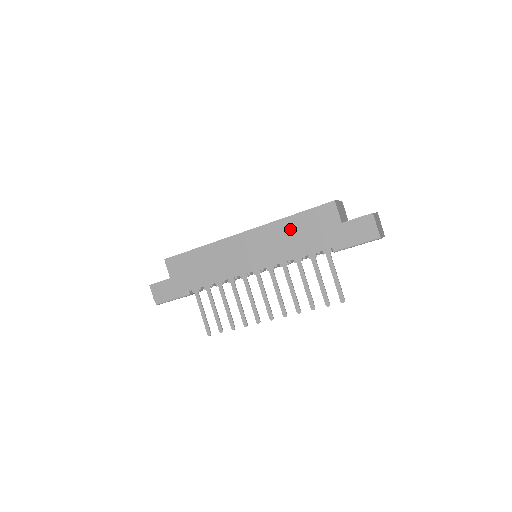
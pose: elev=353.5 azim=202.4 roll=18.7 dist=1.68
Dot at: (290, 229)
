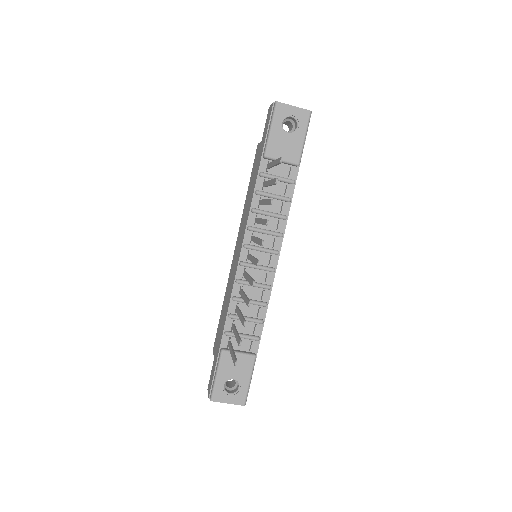
Dot at: (248, 197)
